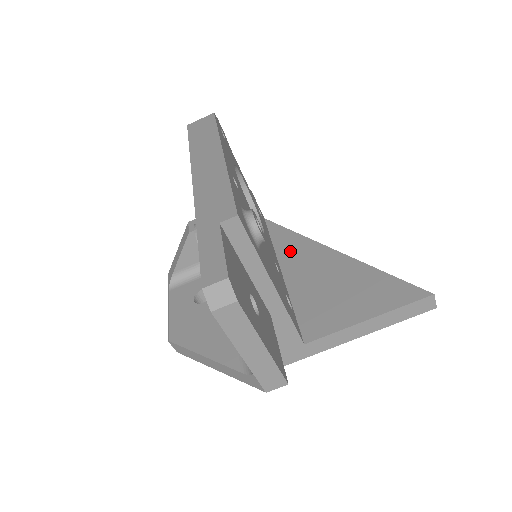
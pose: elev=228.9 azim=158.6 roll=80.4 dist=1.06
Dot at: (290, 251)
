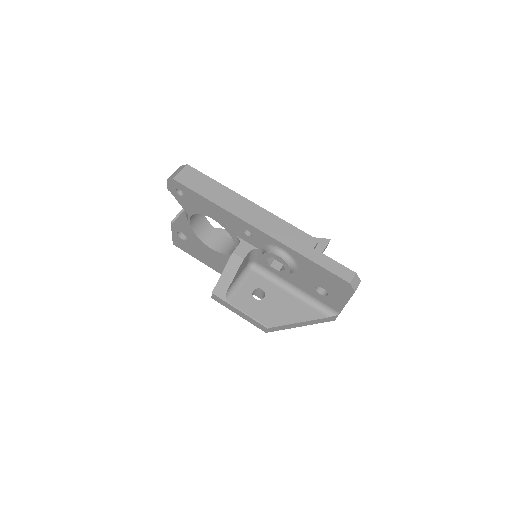
Dot at: occluded
